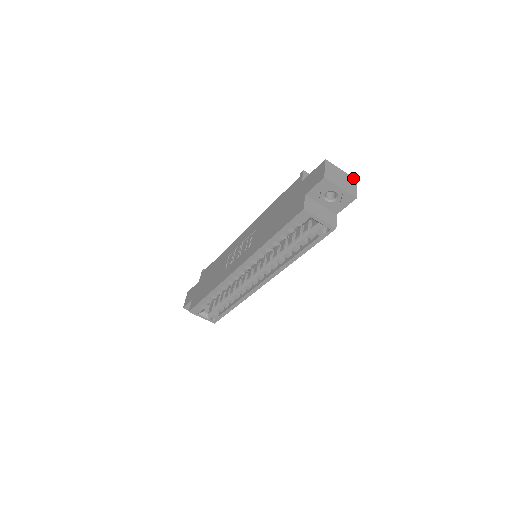
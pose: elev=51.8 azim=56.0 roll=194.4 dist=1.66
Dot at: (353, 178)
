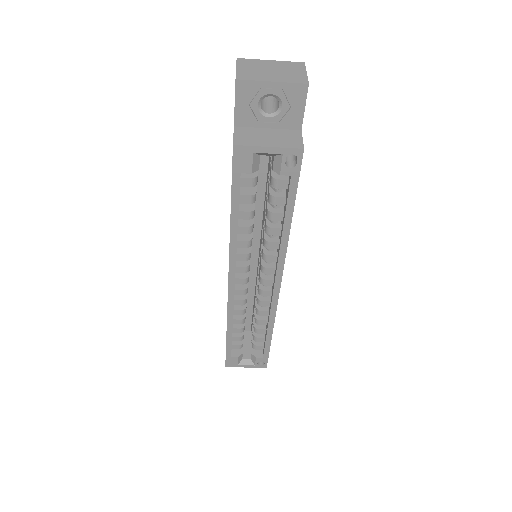
Dot at: (297, 63)
